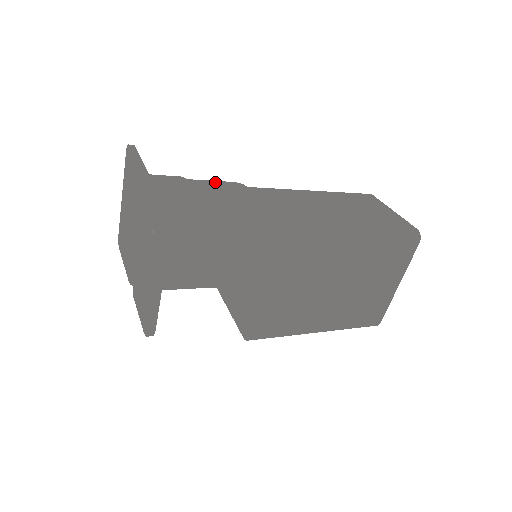
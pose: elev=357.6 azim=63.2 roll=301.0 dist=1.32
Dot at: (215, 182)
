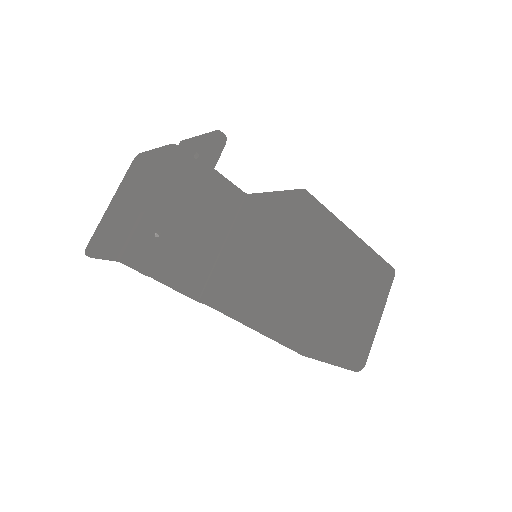
Dot at: (228, 181)
